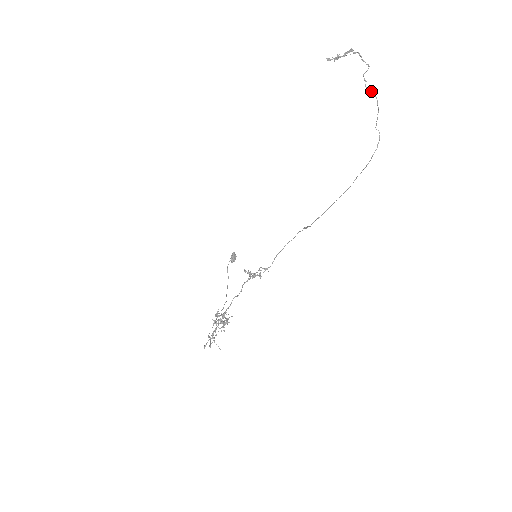
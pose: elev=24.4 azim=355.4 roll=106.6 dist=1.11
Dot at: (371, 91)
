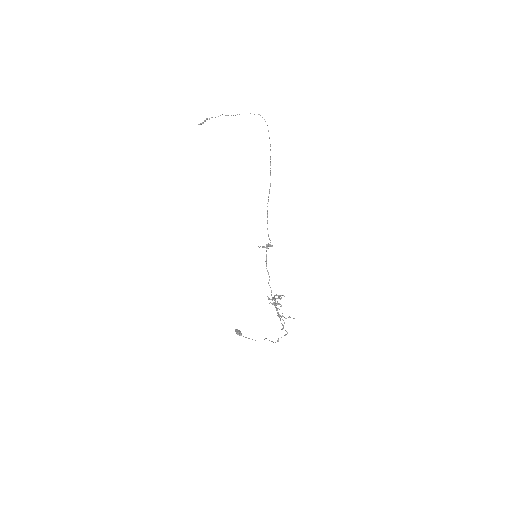
Dot at: (235, 115)
